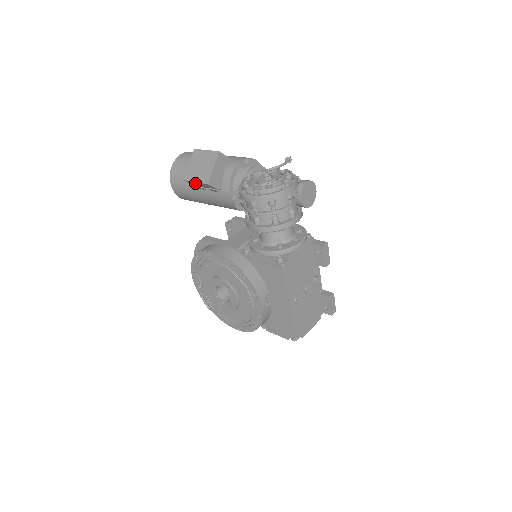
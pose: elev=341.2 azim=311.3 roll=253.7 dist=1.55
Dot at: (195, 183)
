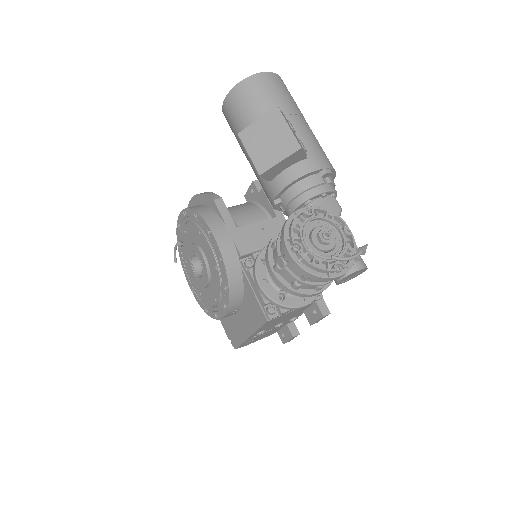
Dot at: (248, 150)
